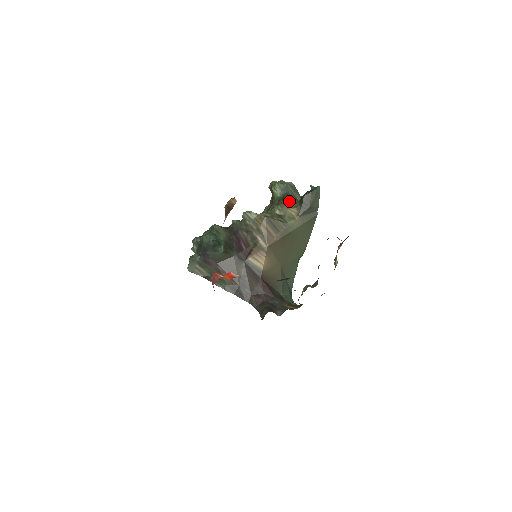
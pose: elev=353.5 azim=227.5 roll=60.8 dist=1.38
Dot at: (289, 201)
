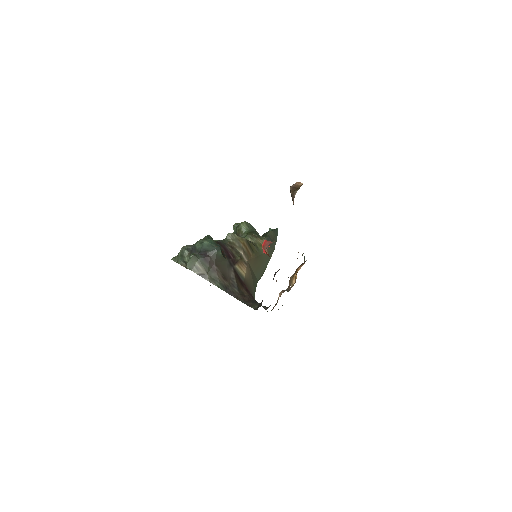
Dot at: (256, 235)
